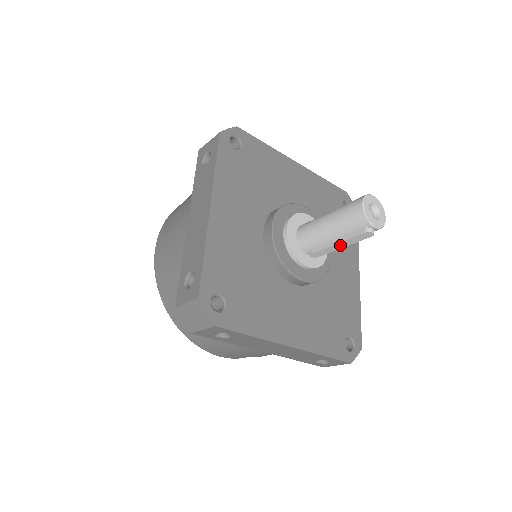
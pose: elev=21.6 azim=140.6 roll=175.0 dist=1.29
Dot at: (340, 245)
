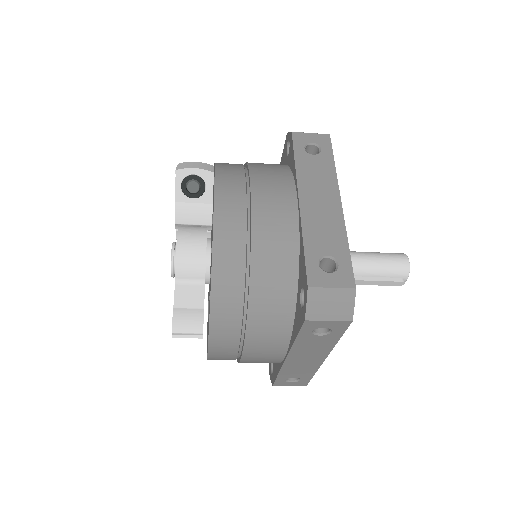
Dot at: (373, 282)
